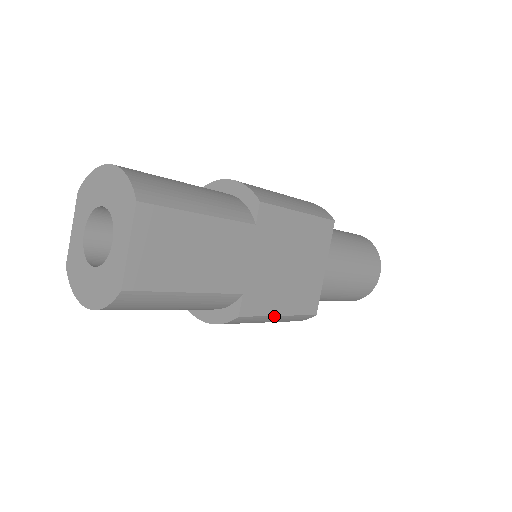
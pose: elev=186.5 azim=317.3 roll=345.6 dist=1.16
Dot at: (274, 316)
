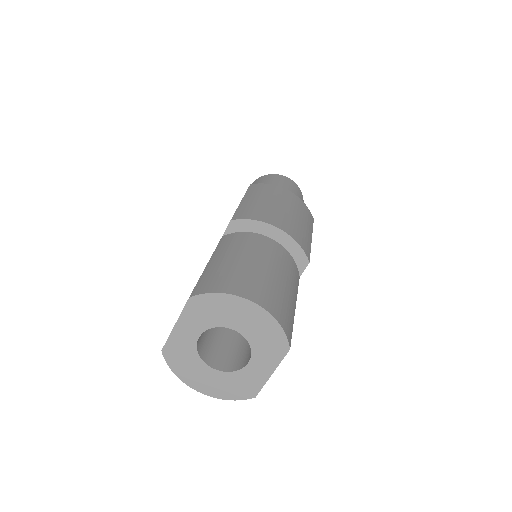
Dot at: occluded
